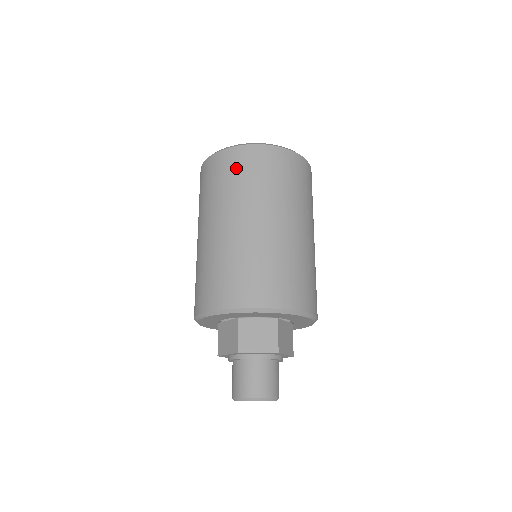
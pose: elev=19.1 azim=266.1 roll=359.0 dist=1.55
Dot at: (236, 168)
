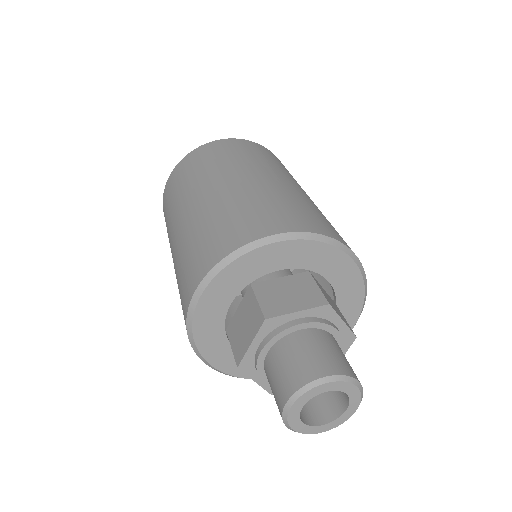
Dot at: (272, 156)
